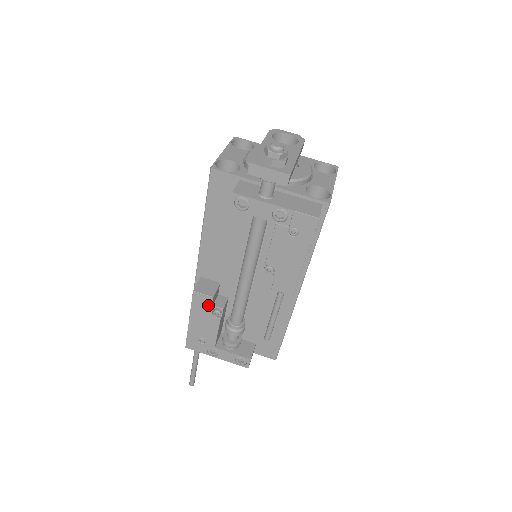
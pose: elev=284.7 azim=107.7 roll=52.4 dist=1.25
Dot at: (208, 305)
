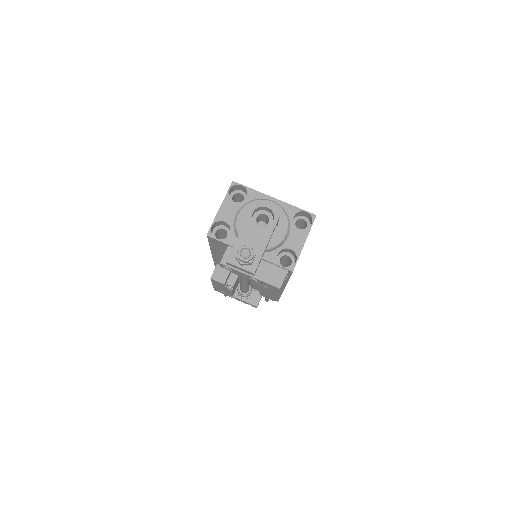
Dot at: (222, 285)
